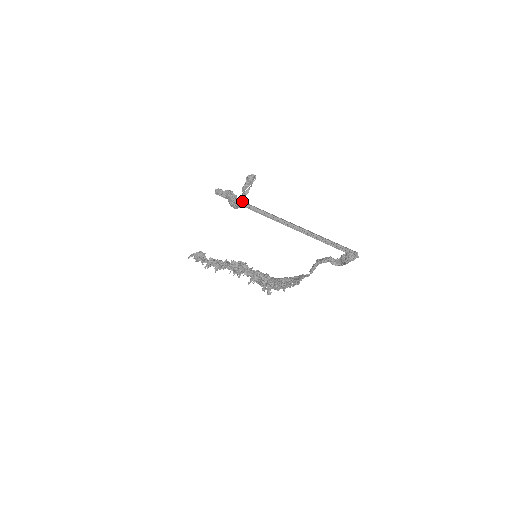
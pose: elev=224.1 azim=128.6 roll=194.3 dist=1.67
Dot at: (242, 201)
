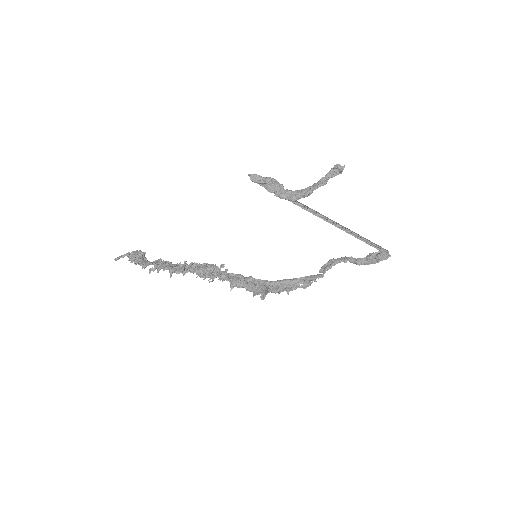
Dot at: (312, 192)
